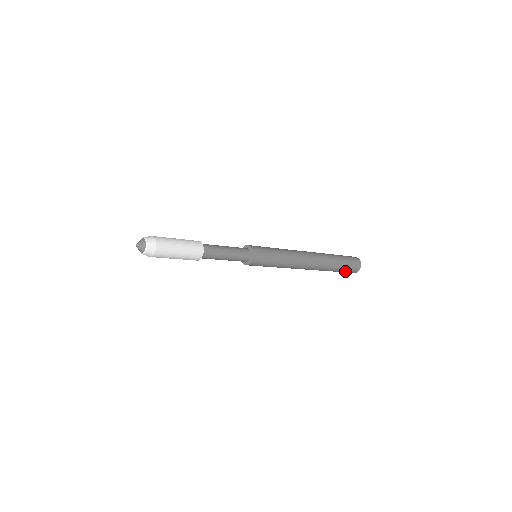
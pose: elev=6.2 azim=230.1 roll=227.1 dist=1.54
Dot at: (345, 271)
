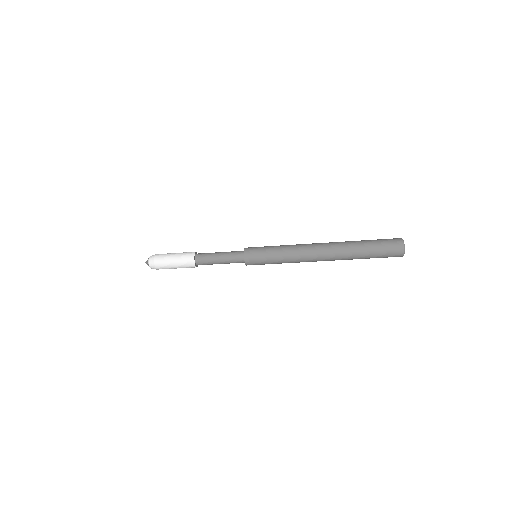
Dot at: (382, 247)
